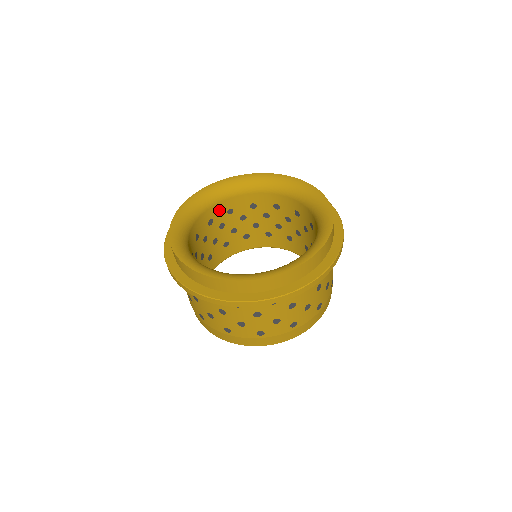
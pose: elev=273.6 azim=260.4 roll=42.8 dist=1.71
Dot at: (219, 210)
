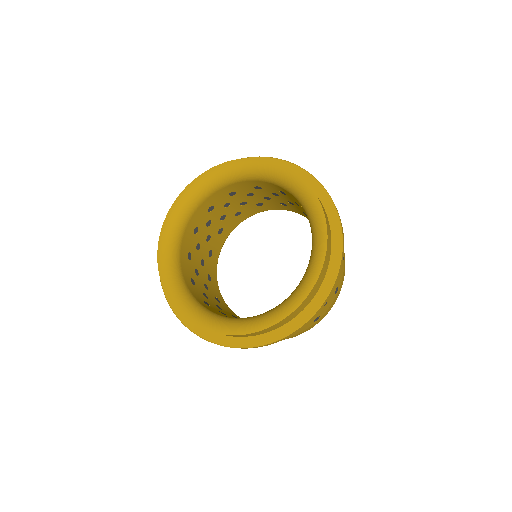
Dot at: (199, 215)
